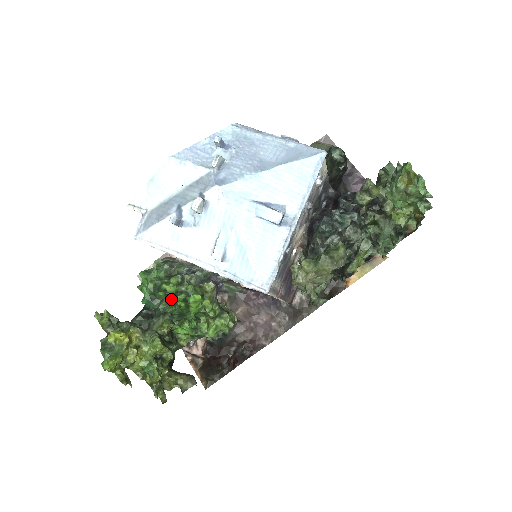
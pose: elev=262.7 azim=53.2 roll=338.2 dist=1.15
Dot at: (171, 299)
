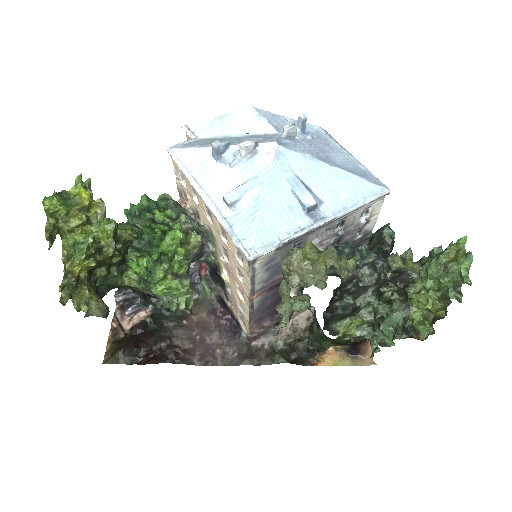
Dot at: (153, 223)
